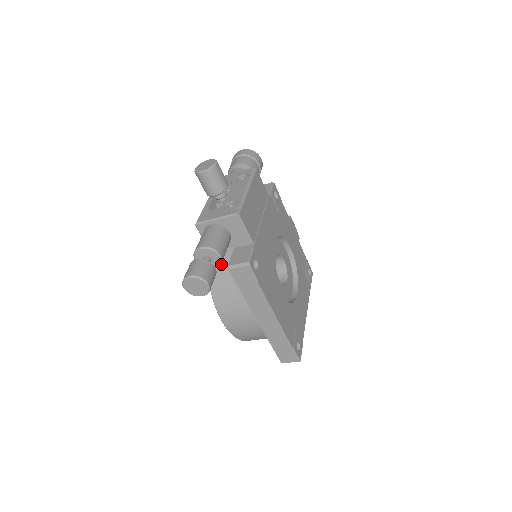
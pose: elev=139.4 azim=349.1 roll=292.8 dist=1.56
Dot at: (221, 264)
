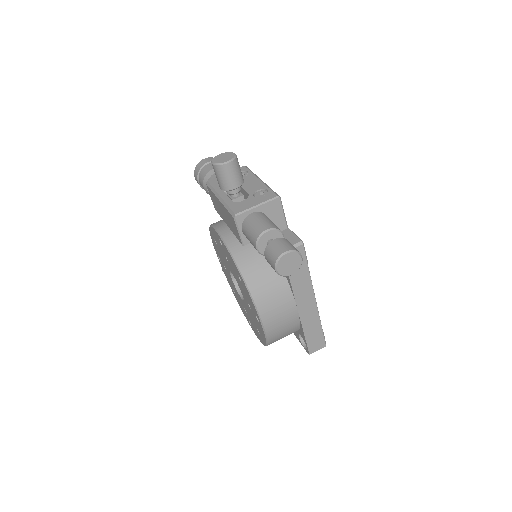
Dot at: (253, 259)
